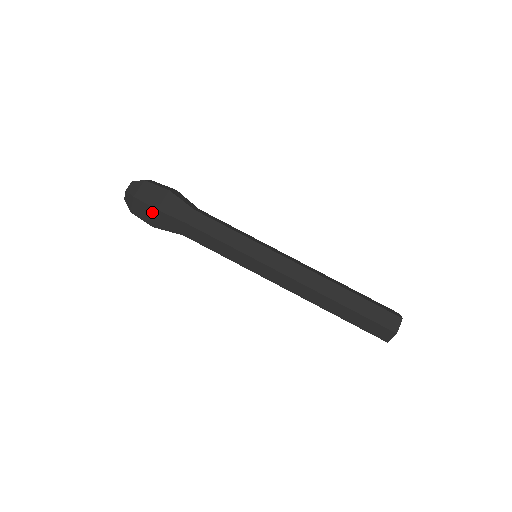
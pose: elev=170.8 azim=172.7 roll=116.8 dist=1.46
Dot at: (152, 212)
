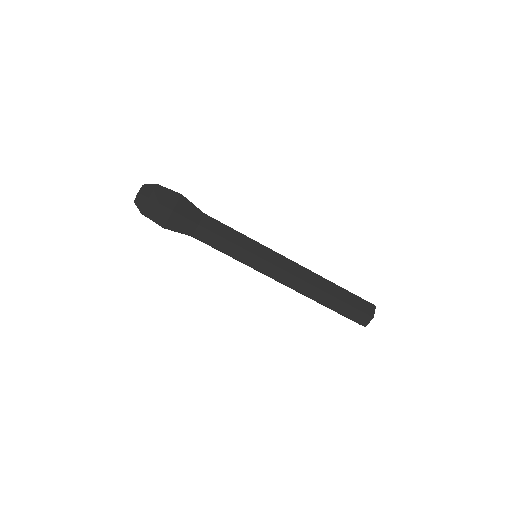
Dot at: occluded
